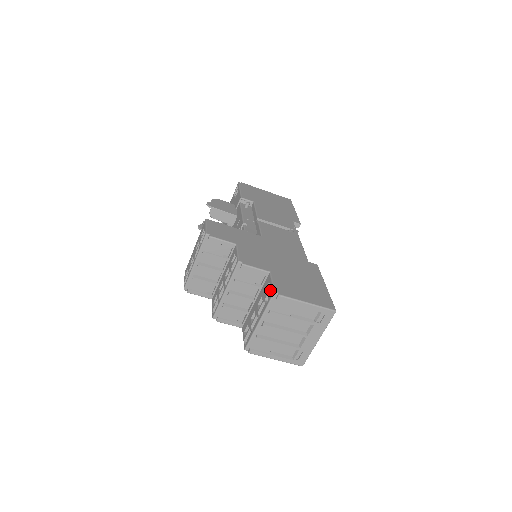
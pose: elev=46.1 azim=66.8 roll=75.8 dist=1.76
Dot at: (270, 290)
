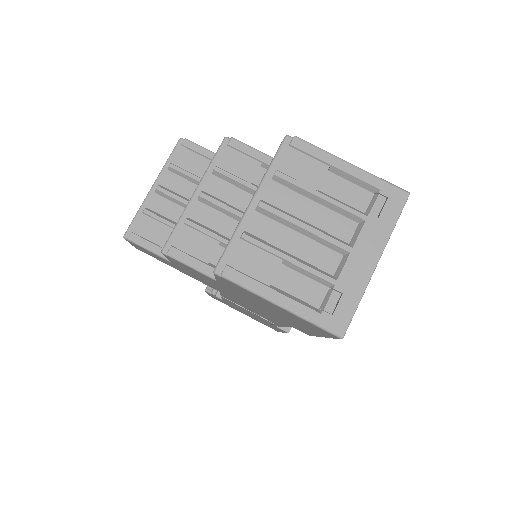
Dot at: occluded
